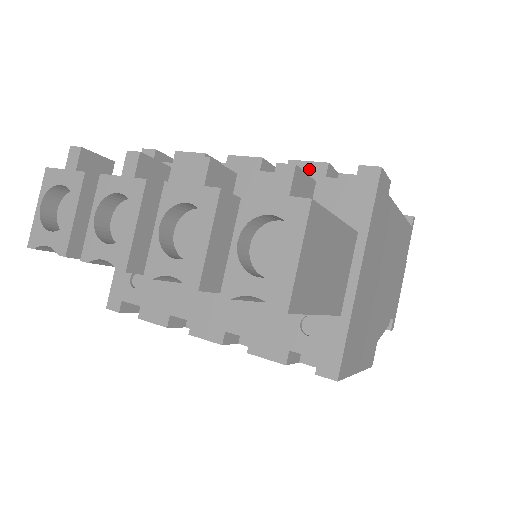
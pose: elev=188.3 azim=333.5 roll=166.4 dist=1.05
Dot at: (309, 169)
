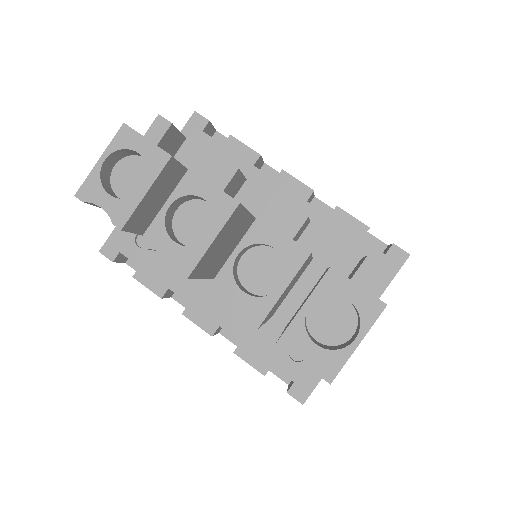
Dot at: (351, 224)
